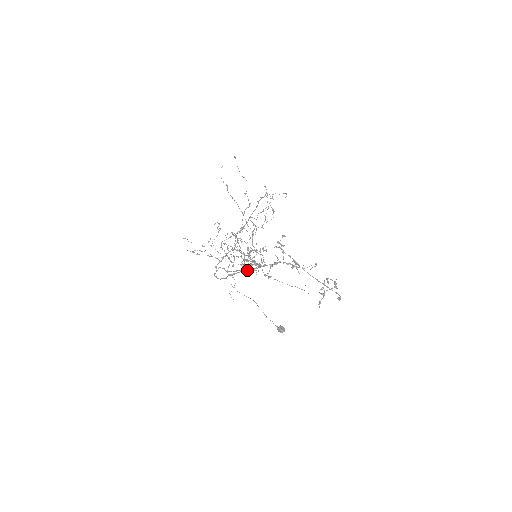
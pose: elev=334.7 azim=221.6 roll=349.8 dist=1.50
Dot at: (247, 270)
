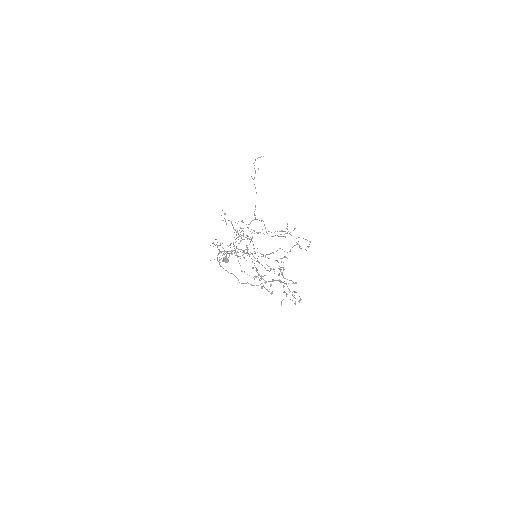
Dot at: (254, 285)
